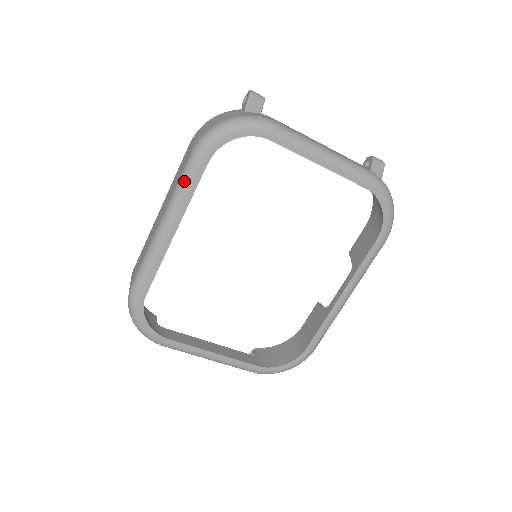
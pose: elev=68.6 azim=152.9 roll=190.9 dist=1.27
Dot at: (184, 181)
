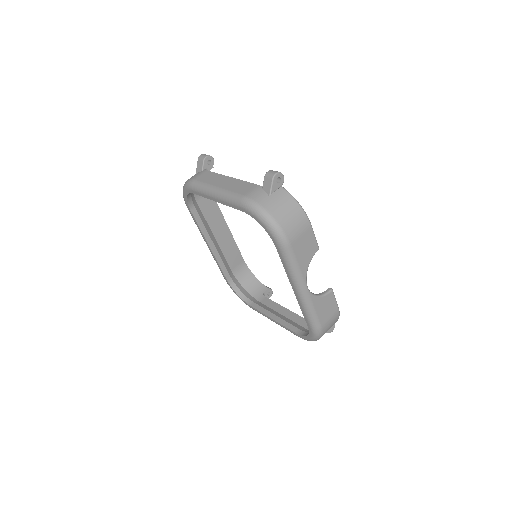
Dot at: occluded
